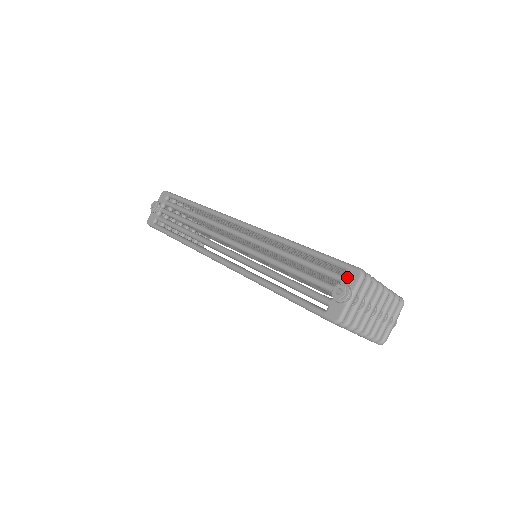
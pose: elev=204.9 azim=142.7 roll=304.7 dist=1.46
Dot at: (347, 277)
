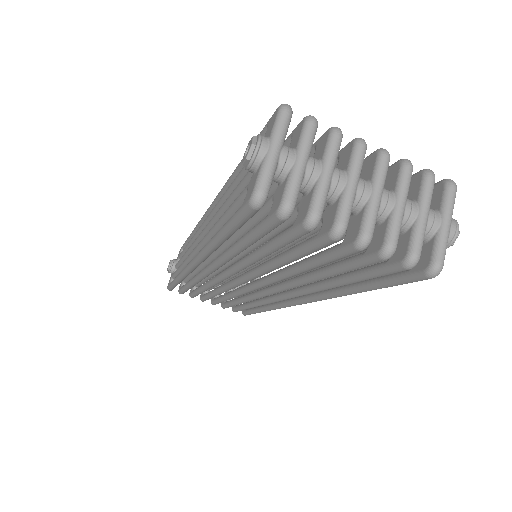
Dot at: (266, 131)
